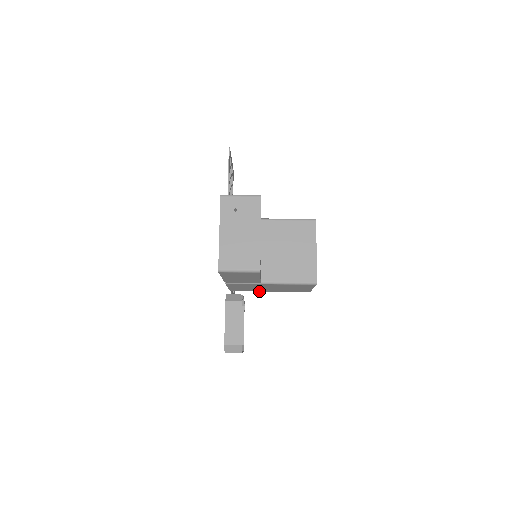
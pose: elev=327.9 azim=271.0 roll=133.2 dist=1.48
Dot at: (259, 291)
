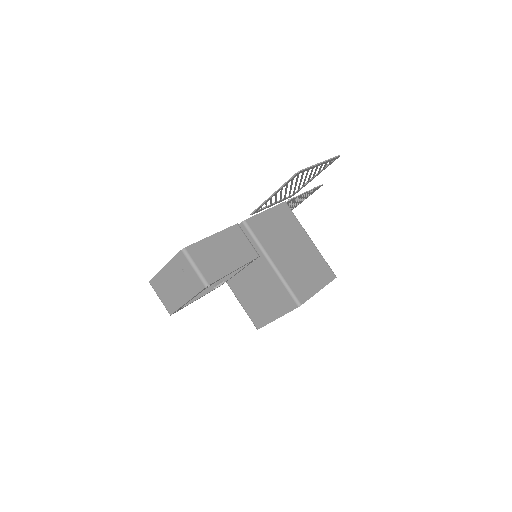
Dot at: occluded
